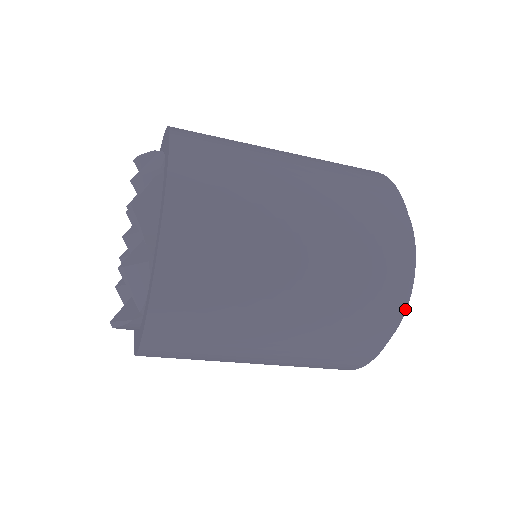
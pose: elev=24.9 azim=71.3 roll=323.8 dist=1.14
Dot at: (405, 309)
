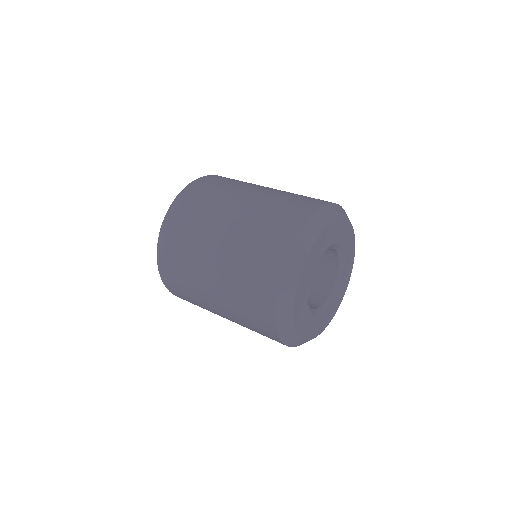
Dot at: (291, 334)
